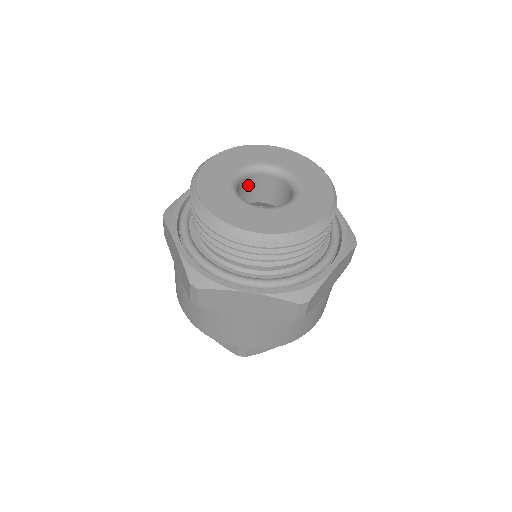
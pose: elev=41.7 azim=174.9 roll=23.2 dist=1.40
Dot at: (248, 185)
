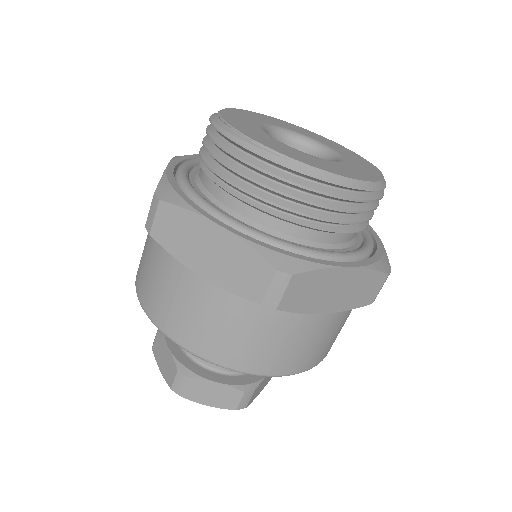
Dot at: occluded
